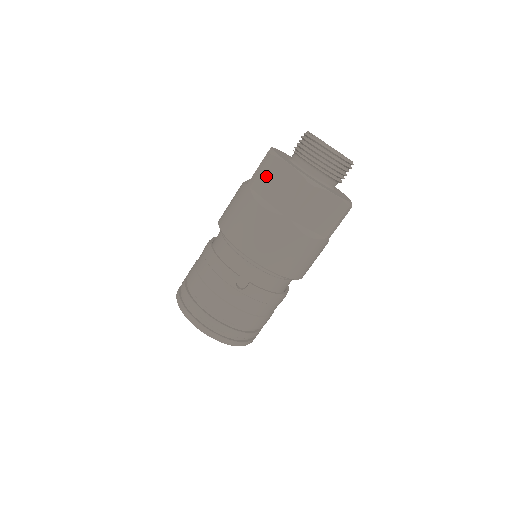
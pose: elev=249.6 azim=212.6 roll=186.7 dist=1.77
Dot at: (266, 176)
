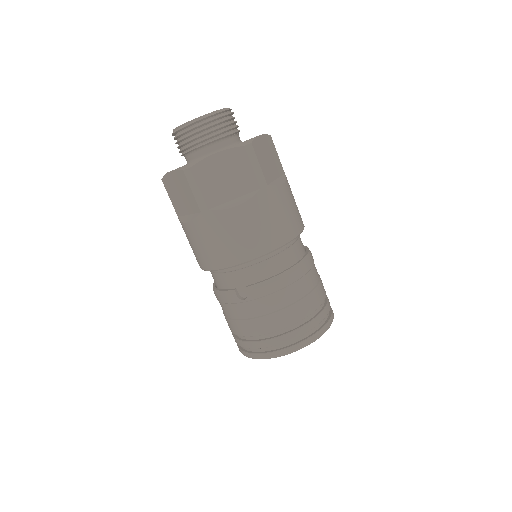
Dot at: (173, 197)
